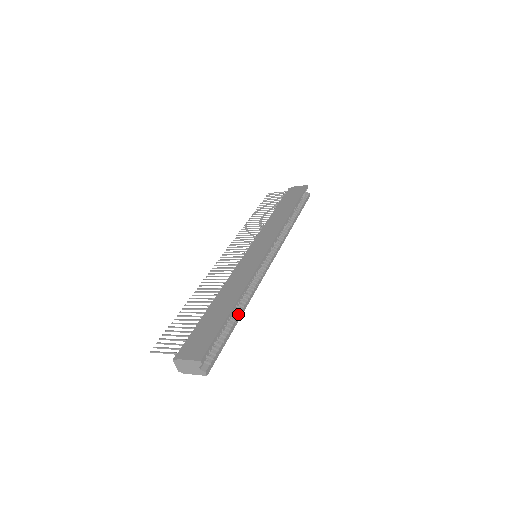
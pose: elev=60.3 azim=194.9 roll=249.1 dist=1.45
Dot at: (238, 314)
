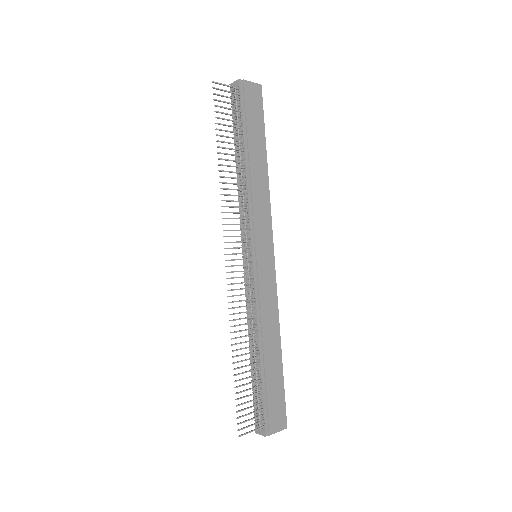
Dot at: occluded
